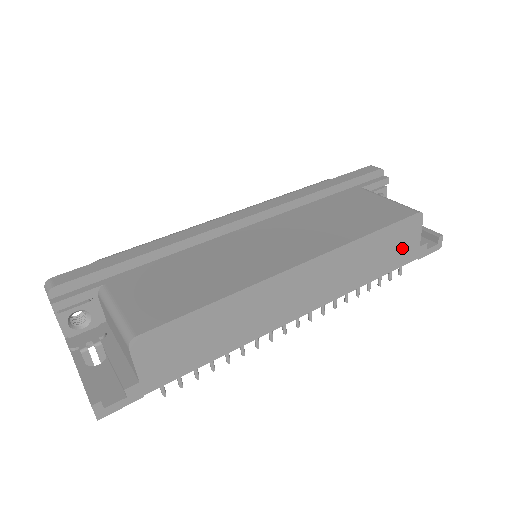
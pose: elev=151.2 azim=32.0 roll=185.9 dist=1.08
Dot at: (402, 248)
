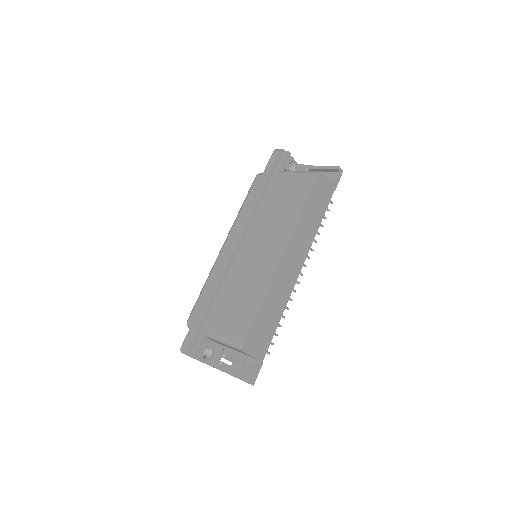
Dot at: (323, 195)
